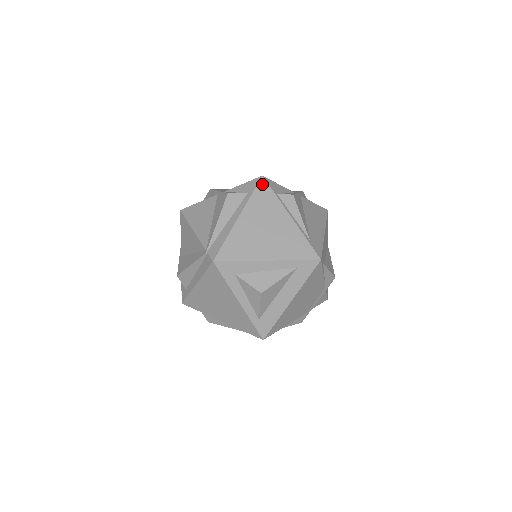
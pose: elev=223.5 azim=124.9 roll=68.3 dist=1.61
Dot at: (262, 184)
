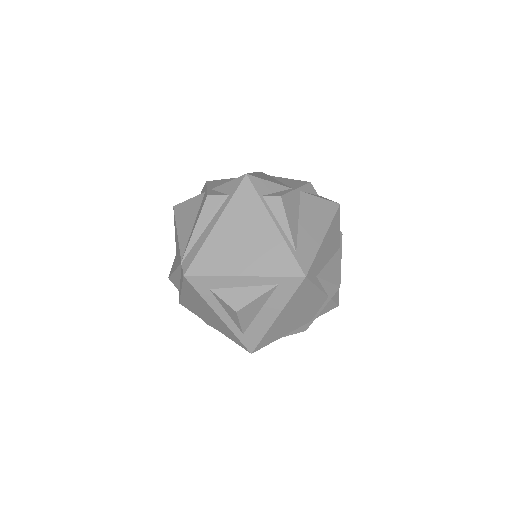
Dot at: (245, 184)
